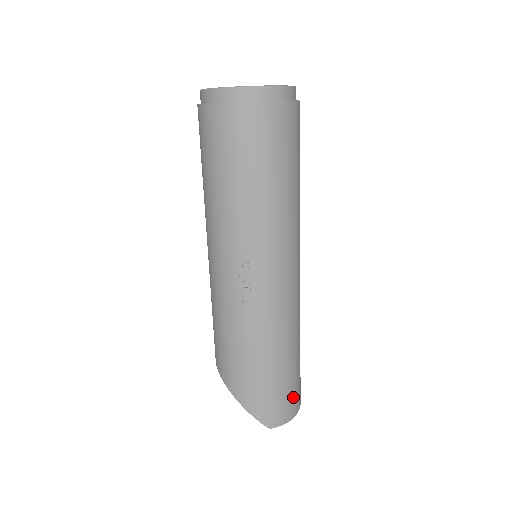
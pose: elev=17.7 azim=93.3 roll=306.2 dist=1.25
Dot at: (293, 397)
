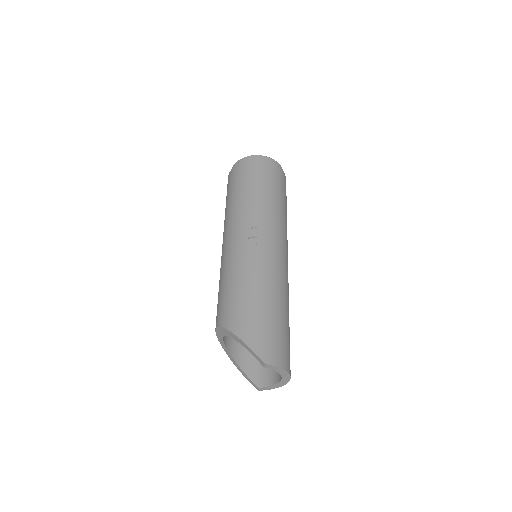
Dot at: (285, 349)
